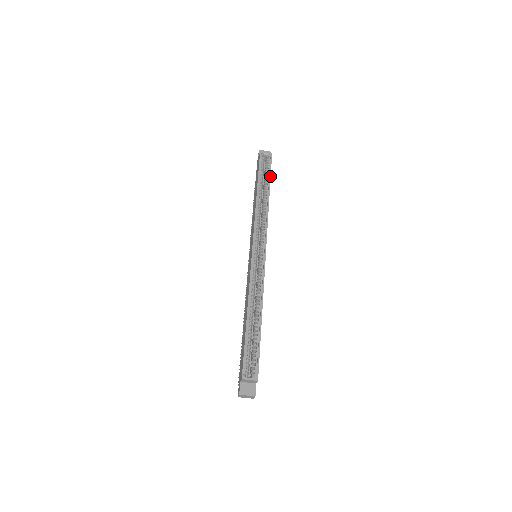
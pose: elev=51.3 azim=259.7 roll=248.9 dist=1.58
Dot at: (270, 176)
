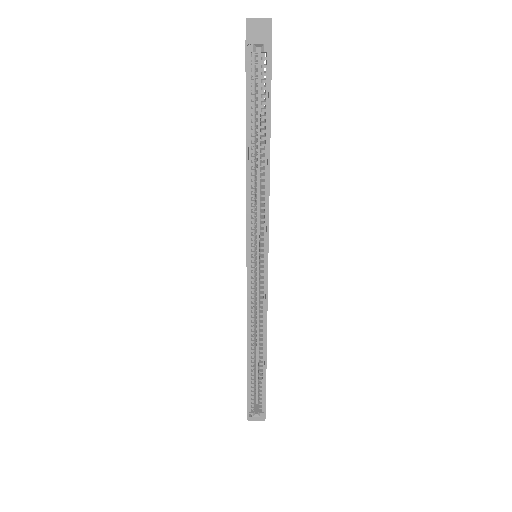
Dot at: (269, 109)
